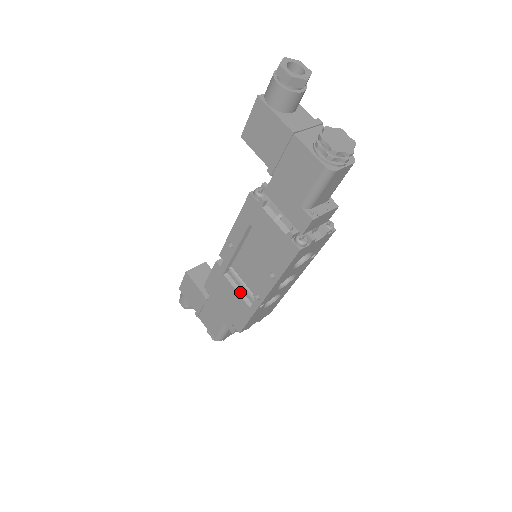
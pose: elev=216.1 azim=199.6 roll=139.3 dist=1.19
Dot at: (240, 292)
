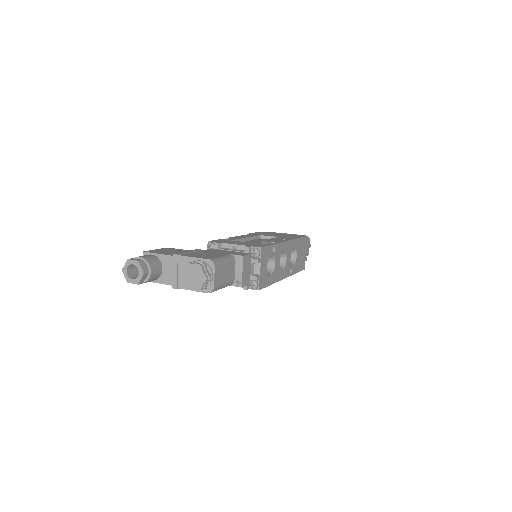
Dot at: occluded
